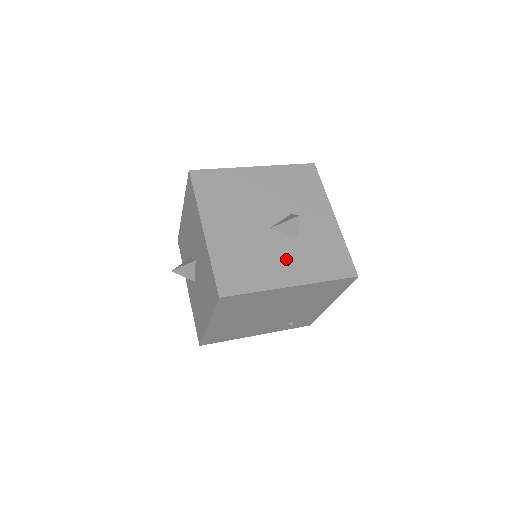
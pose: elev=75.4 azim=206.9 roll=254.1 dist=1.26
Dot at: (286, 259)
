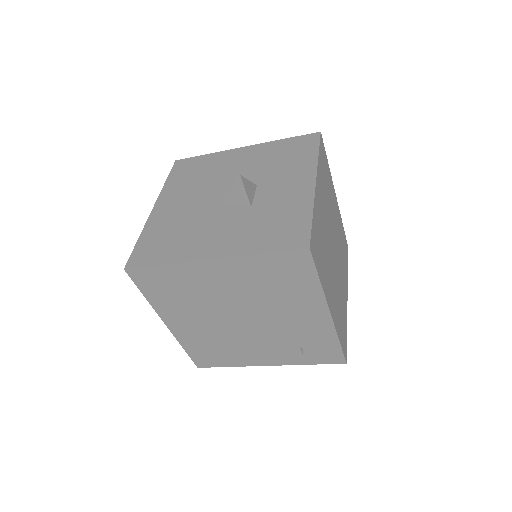
Dot at: (221, 231)
